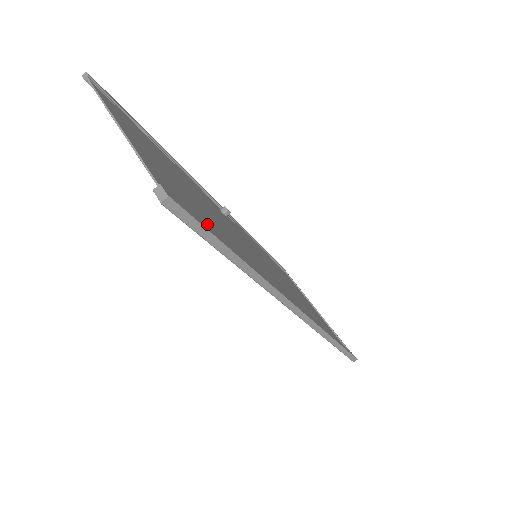
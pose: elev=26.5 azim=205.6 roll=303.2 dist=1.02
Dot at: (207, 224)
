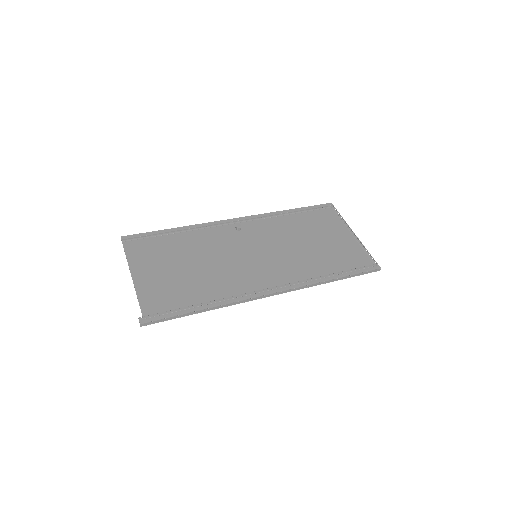
Dot at: (181, 300)
